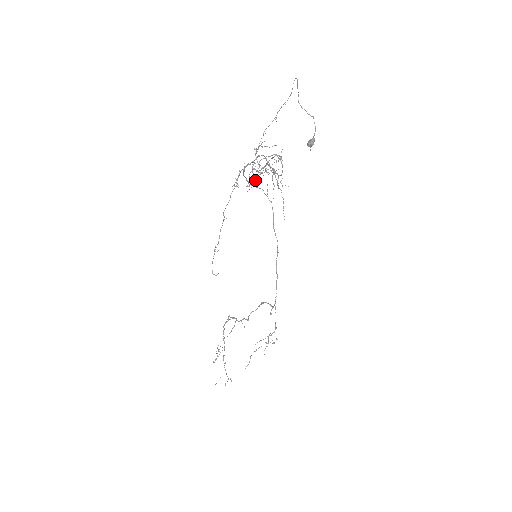
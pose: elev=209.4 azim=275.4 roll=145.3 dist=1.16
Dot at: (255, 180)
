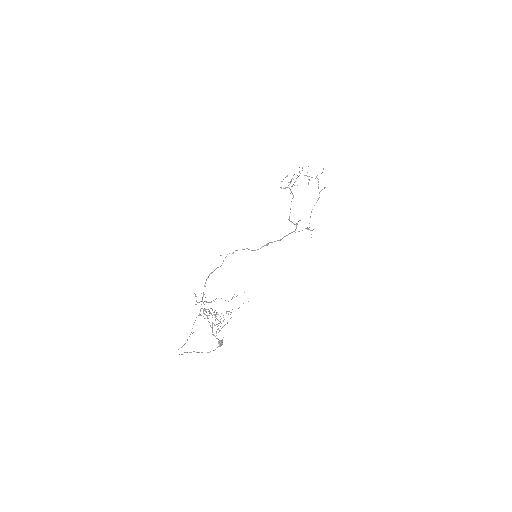
Dot at: occluded
